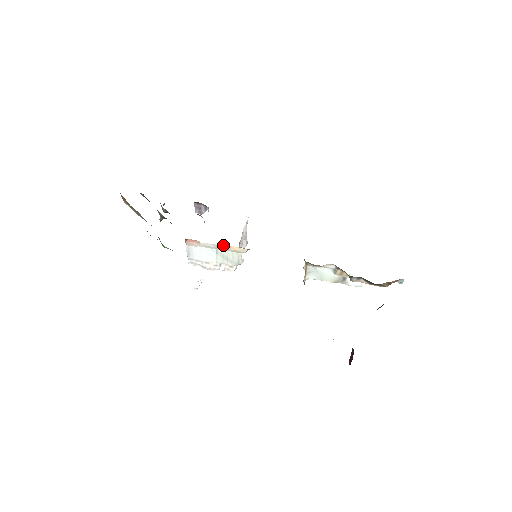
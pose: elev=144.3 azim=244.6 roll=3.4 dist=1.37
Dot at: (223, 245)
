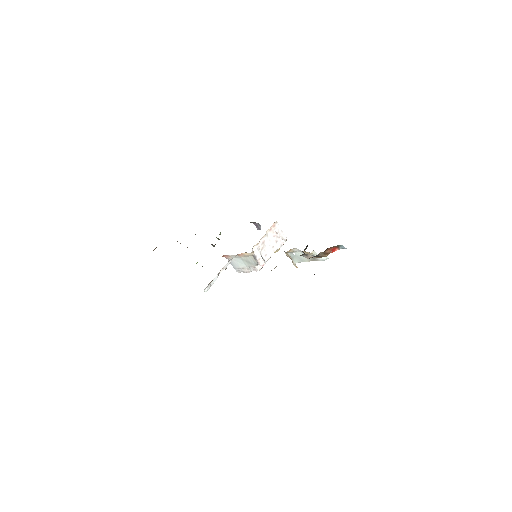
Dot at: (238, 254)
